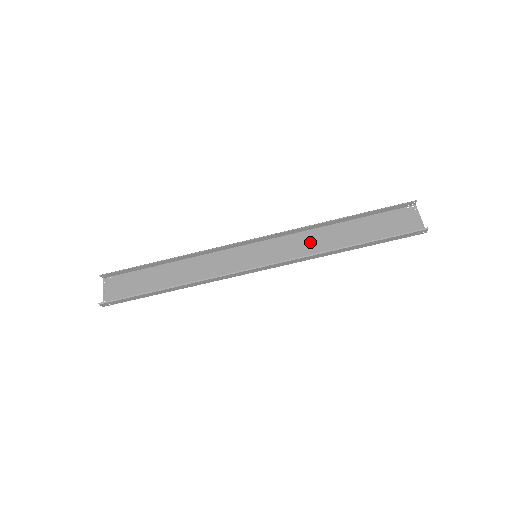
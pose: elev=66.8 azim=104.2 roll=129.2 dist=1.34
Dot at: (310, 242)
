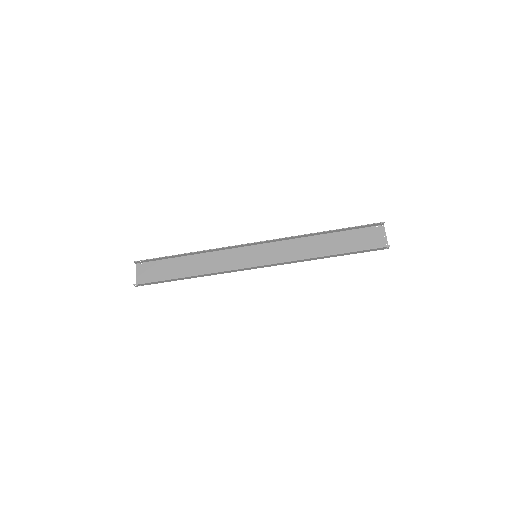
Dot at: (299, 248)
